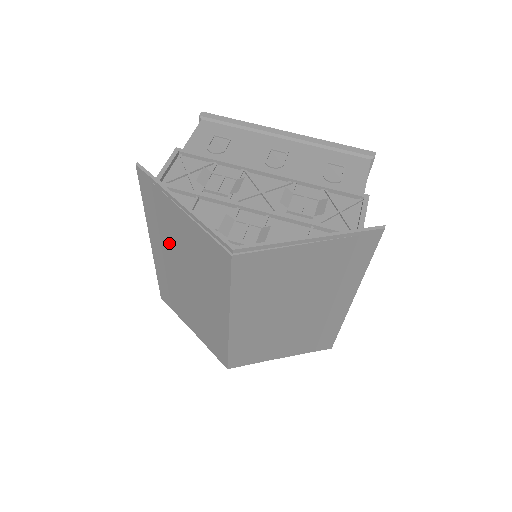
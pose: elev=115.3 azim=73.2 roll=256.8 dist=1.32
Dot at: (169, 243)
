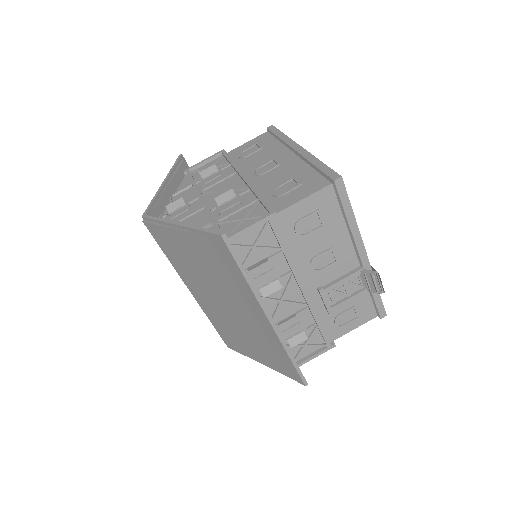
Dot at: occluded
